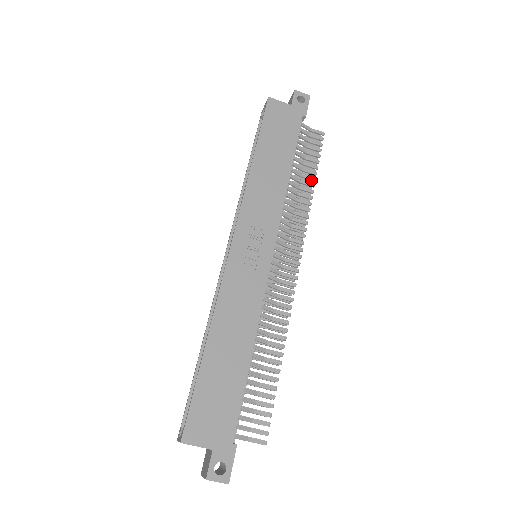
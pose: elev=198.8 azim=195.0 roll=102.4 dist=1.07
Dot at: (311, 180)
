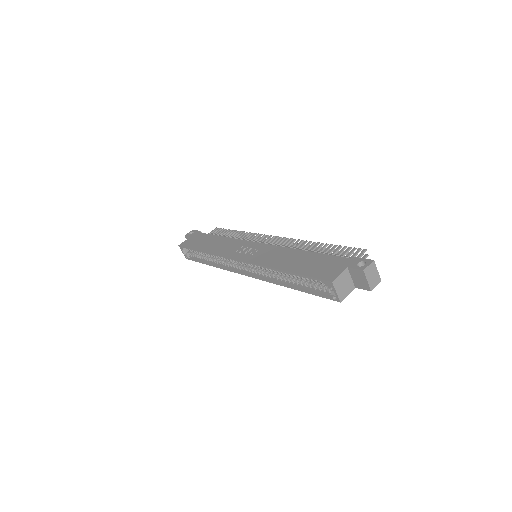
Dot at: (235, 233)
